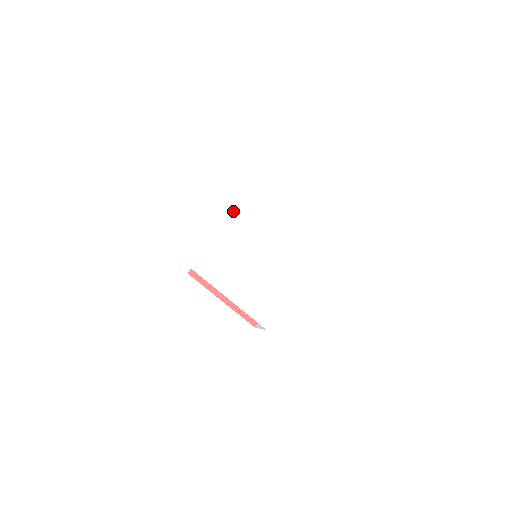
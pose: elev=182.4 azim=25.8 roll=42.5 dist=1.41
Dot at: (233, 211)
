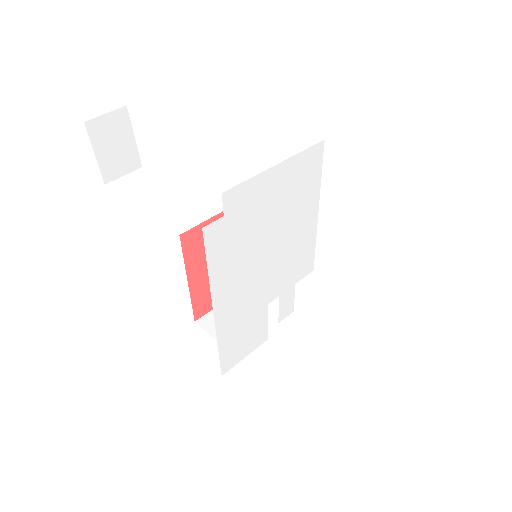
Dot at: (279, 201)
